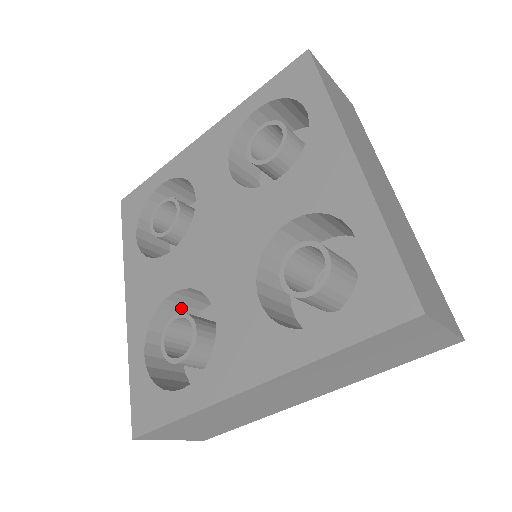
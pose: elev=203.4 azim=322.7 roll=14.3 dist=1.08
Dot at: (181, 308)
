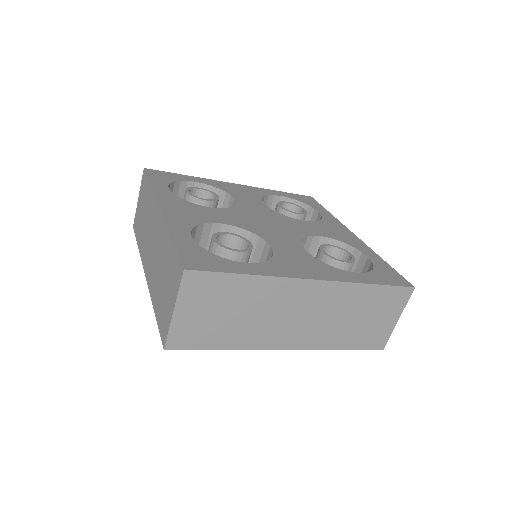
Dot at: (204, 242)
